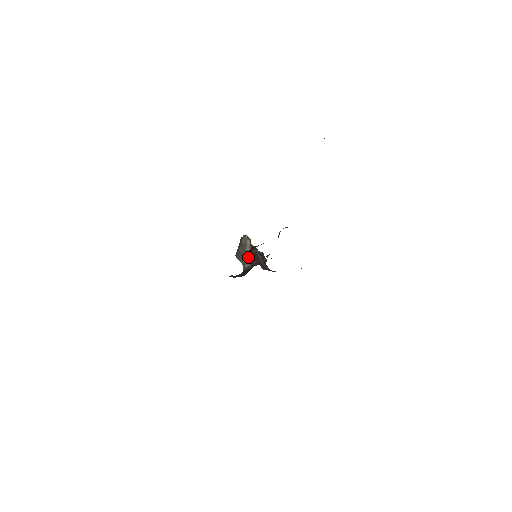
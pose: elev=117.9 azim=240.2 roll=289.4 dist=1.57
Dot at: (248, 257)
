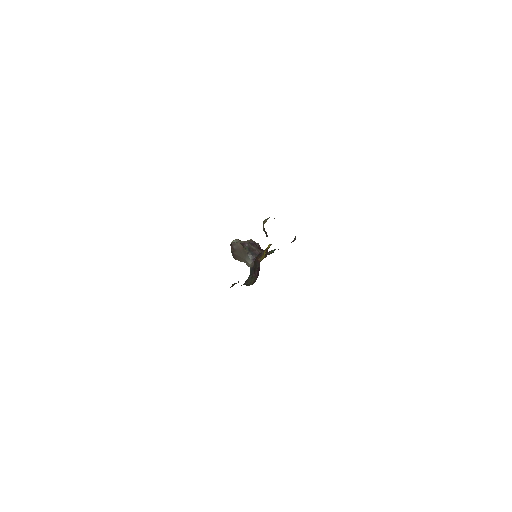
Dot at: (246, 256)
